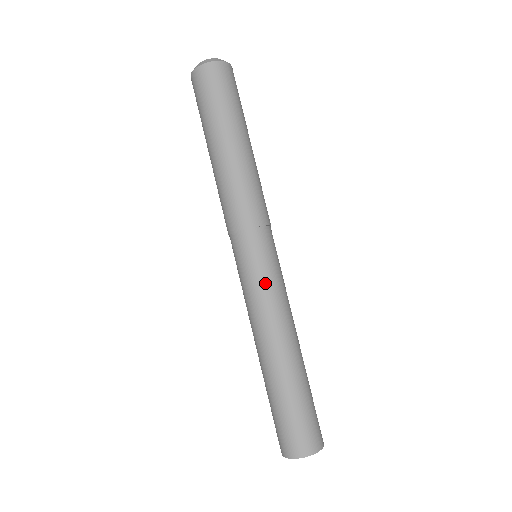
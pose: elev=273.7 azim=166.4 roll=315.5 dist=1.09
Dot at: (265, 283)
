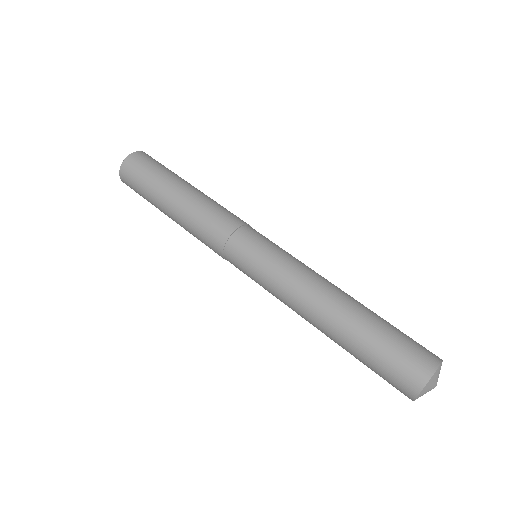
Dot at: (286, 254)
